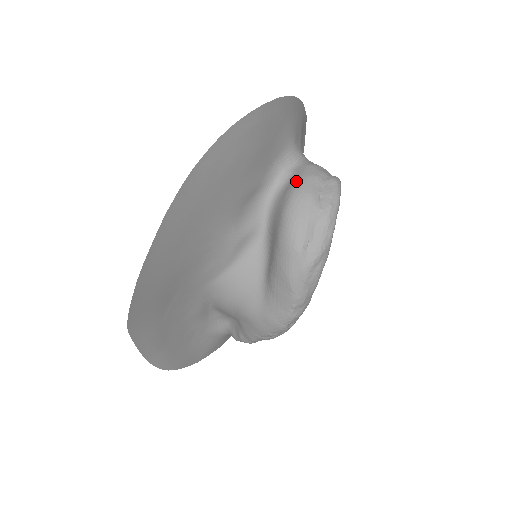
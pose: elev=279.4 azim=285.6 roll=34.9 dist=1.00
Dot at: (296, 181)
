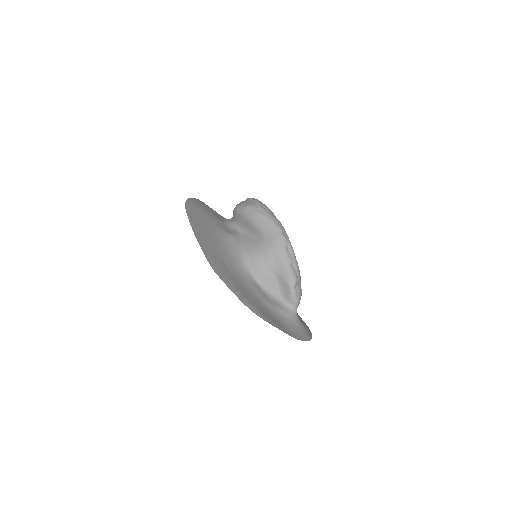
Dot at: occluded
